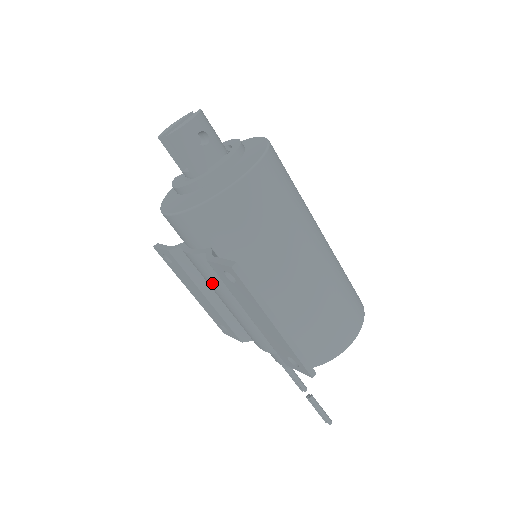
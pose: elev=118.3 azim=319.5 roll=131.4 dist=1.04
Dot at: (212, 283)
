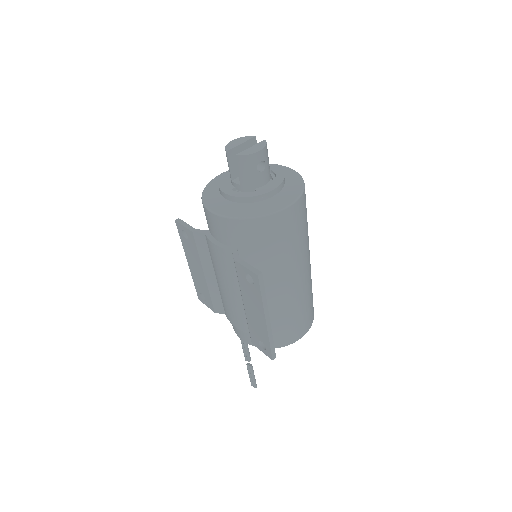
Dot at: (221, 270)
